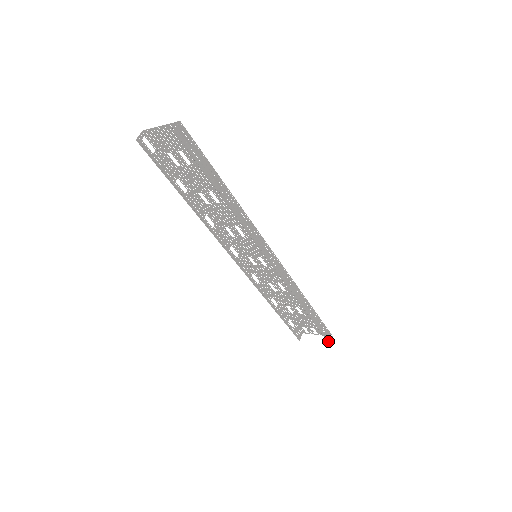
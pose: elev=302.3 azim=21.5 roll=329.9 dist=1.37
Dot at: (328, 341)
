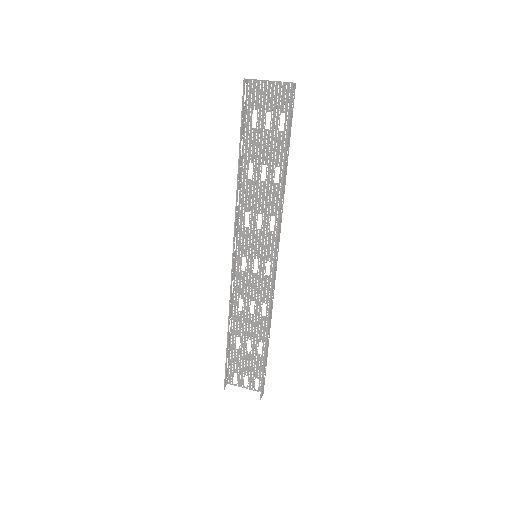
Dot at: (261, 393)
